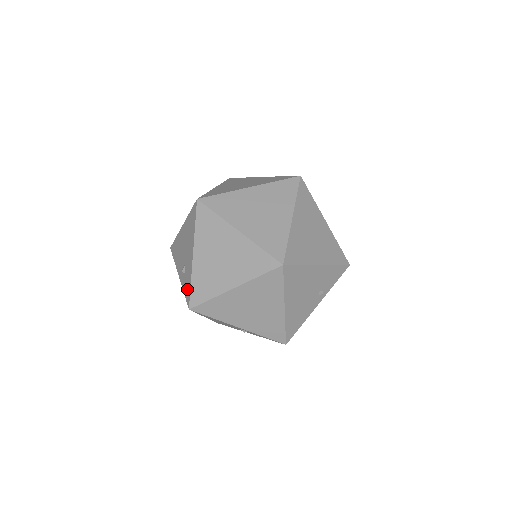
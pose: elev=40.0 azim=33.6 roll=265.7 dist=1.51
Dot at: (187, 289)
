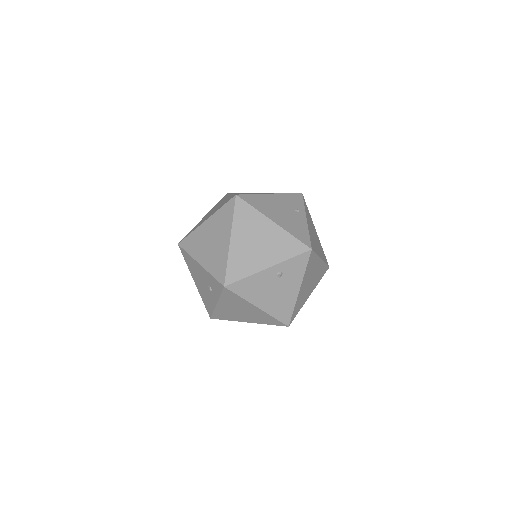
Dot at: (216, 285)
